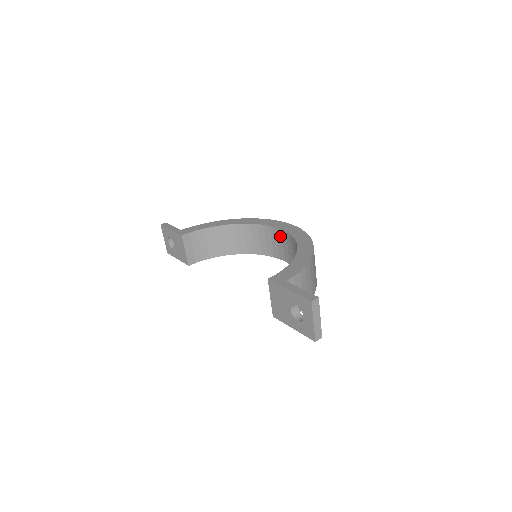
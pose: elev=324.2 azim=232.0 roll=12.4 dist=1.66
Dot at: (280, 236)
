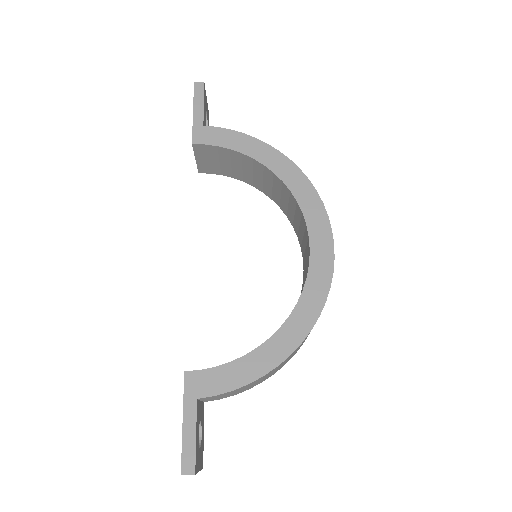
Dot at: (308, 251)
